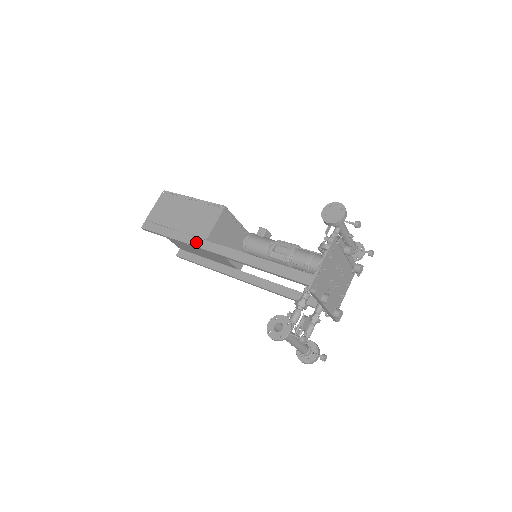
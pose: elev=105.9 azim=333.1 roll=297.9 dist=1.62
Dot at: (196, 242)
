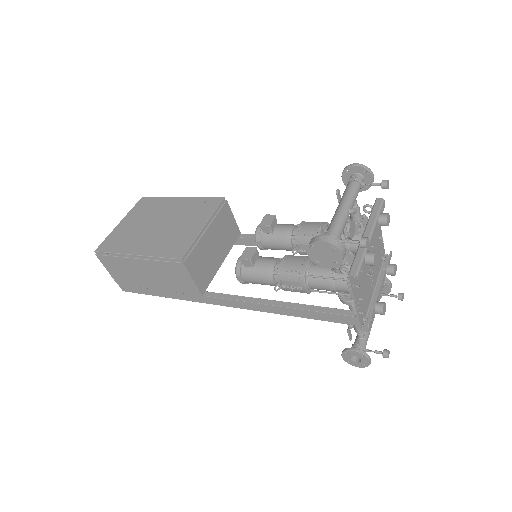
Dot at: (194, 299)
